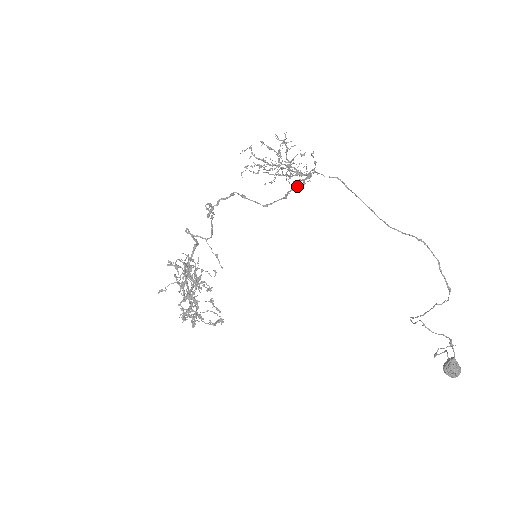
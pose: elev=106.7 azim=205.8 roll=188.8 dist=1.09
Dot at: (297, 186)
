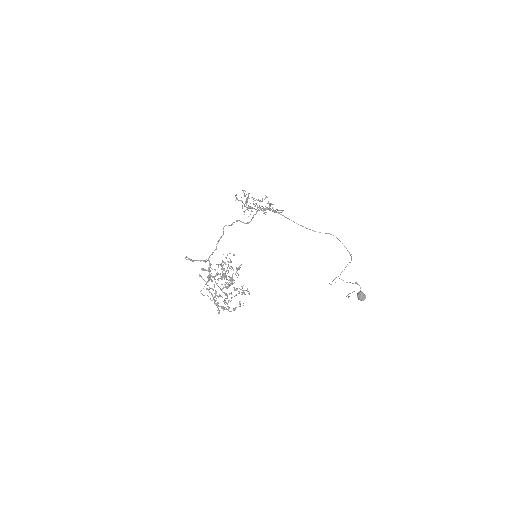
Dot at: occluded
